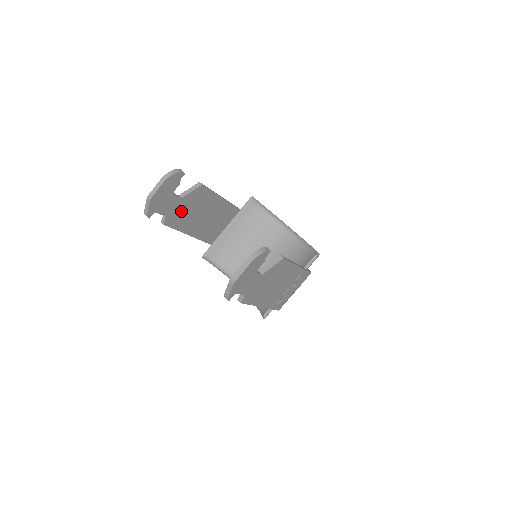
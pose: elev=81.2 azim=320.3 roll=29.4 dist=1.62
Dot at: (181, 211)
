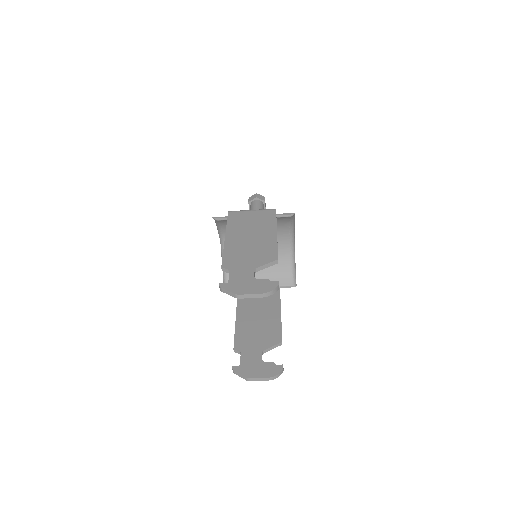
Dot at: occluded
